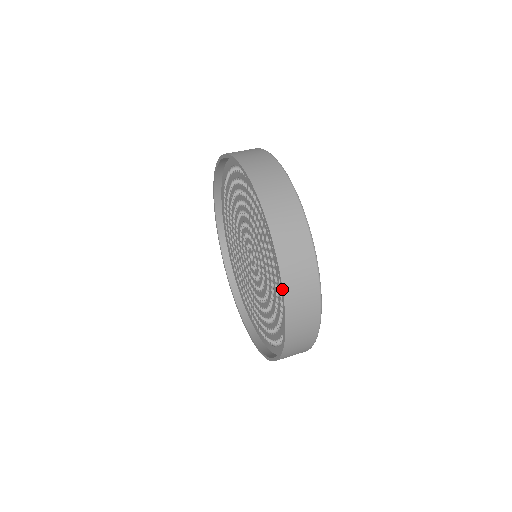
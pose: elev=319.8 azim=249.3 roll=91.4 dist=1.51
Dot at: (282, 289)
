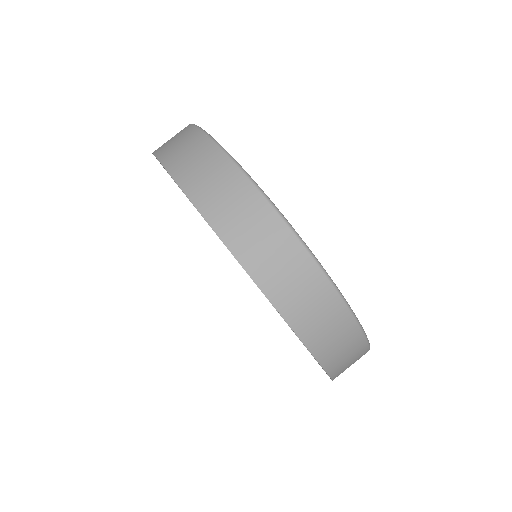
Dot at: occluded
